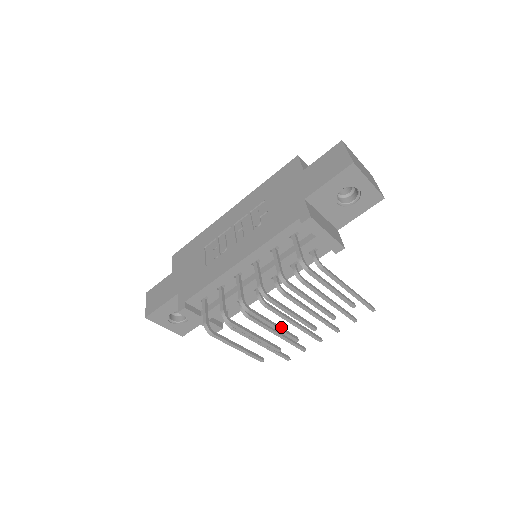
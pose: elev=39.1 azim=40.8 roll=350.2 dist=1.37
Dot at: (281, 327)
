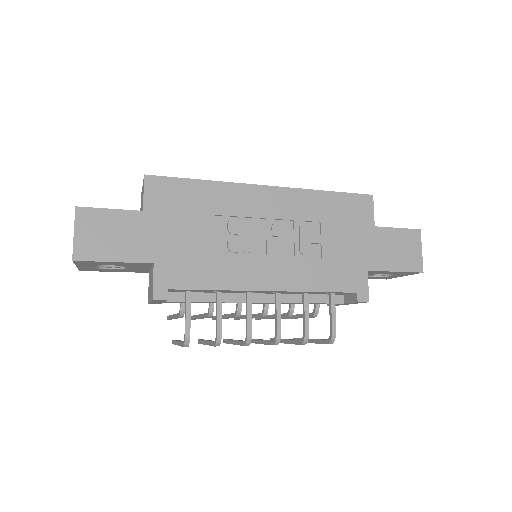
Dot at: occluded
